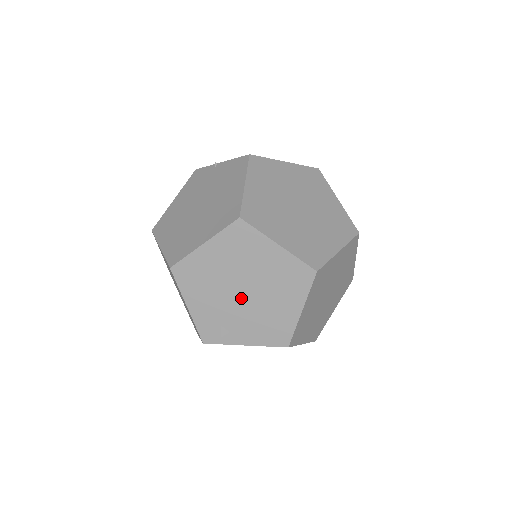
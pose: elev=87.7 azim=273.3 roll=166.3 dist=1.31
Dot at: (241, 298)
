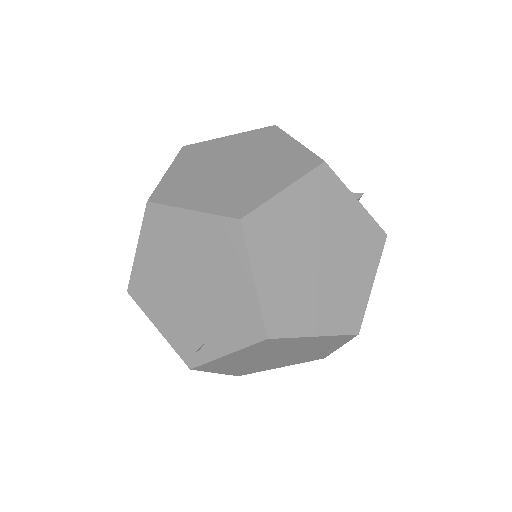
Dot at: (193, 295)
